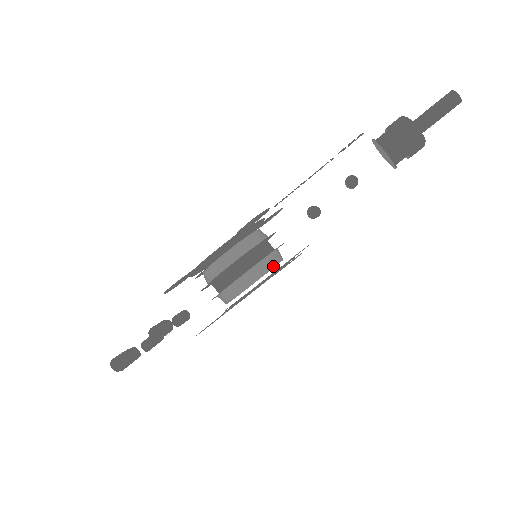
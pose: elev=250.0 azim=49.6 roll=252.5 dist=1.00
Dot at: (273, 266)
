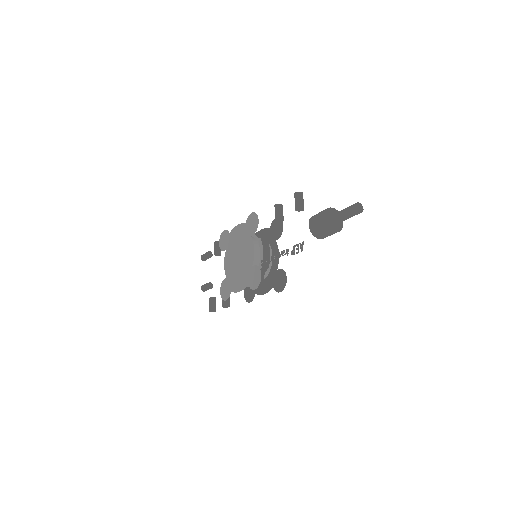
Dot at: occluded
